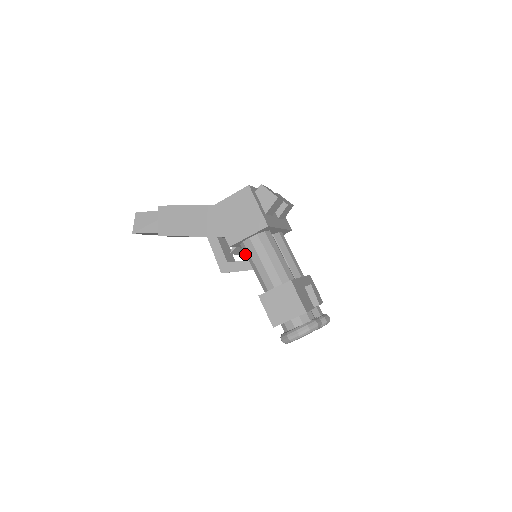
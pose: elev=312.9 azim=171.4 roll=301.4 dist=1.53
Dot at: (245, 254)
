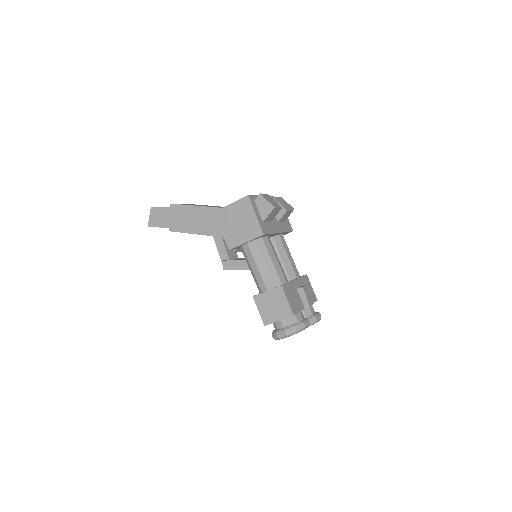
Dot at: (244, 256)
